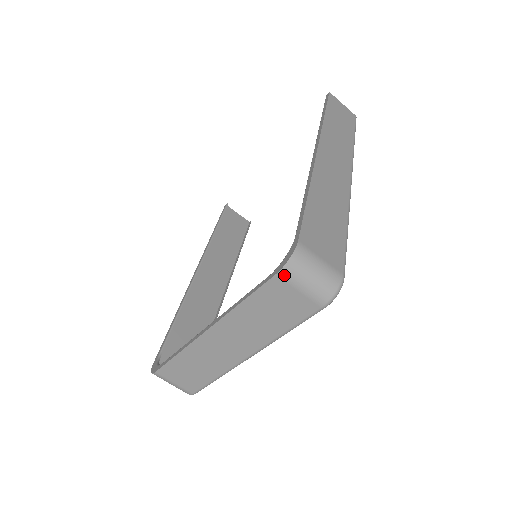
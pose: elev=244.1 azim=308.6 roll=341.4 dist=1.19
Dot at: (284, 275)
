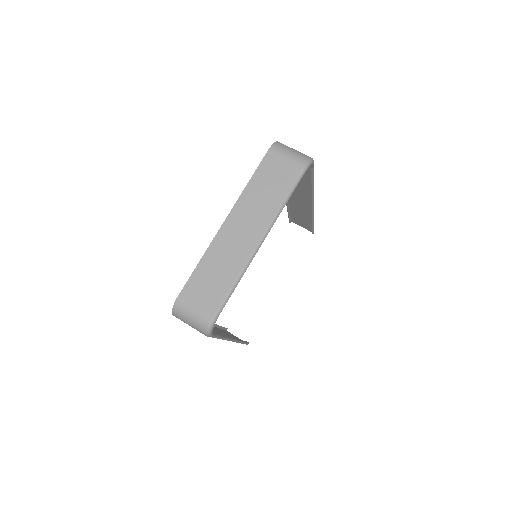
Dot at: (274, 149)
